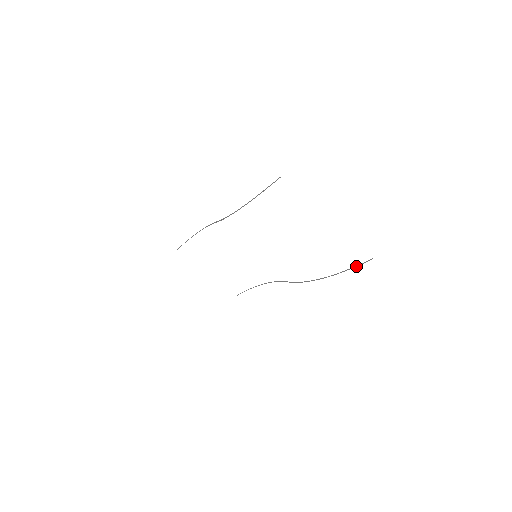
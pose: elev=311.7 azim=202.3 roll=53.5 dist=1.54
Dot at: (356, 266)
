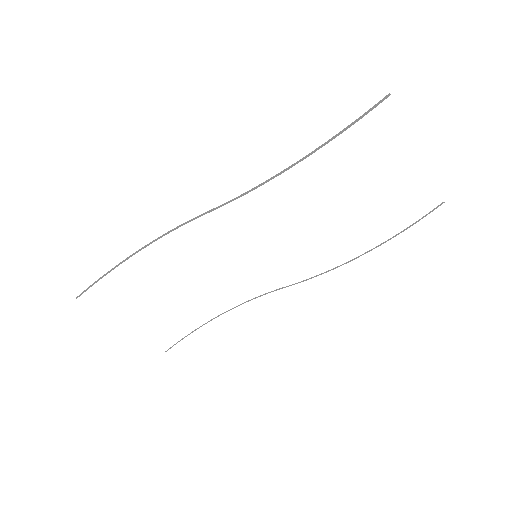
Dot at: (423, 217)
